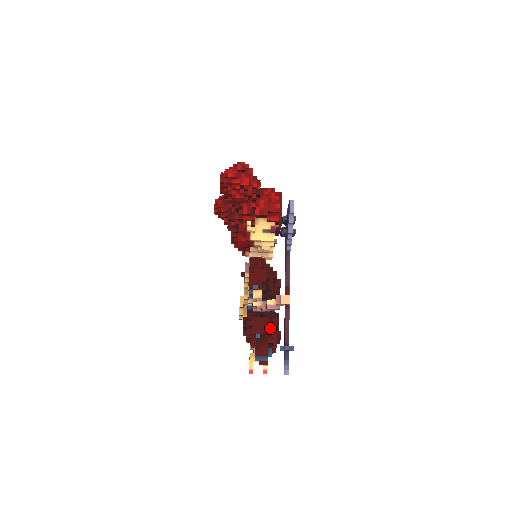
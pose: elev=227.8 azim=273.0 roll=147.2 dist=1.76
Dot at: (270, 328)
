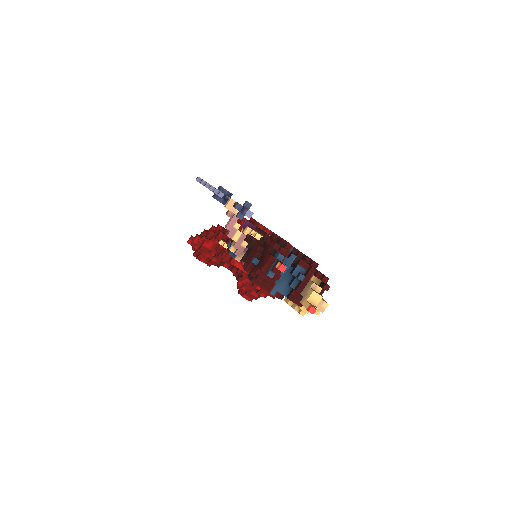
Dot at: (265, 246)
